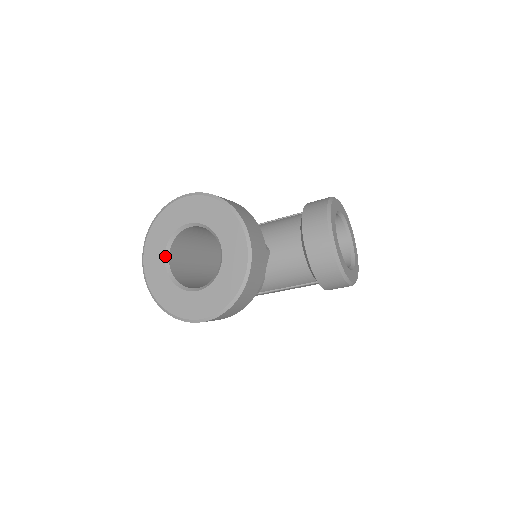
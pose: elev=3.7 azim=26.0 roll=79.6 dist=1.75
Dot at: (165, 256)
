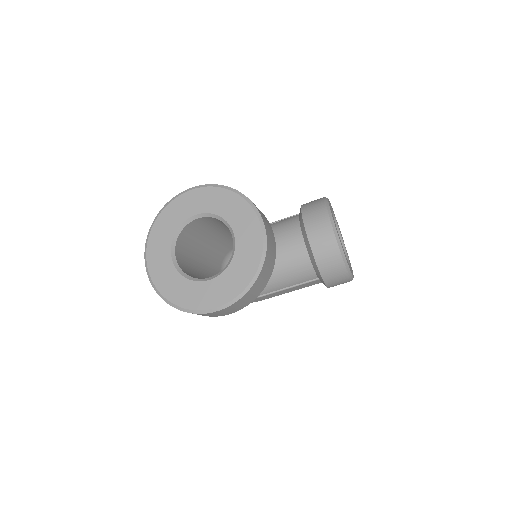
Dot at: (171, 250)
